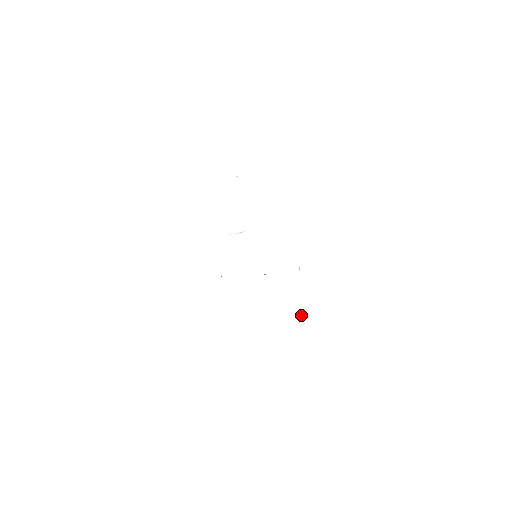
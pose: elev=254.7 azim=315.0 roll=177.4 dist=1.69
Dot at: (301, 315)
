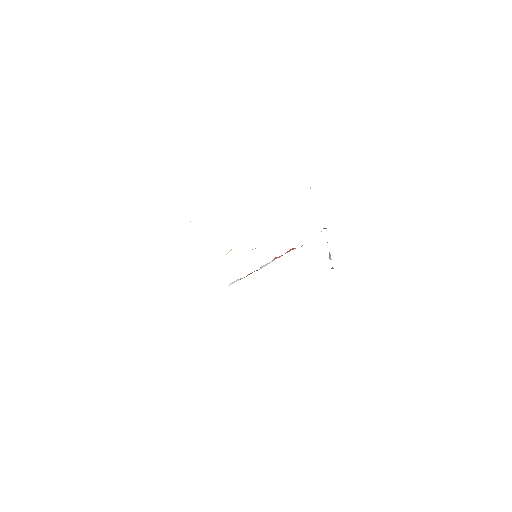
Dot at: occluded
